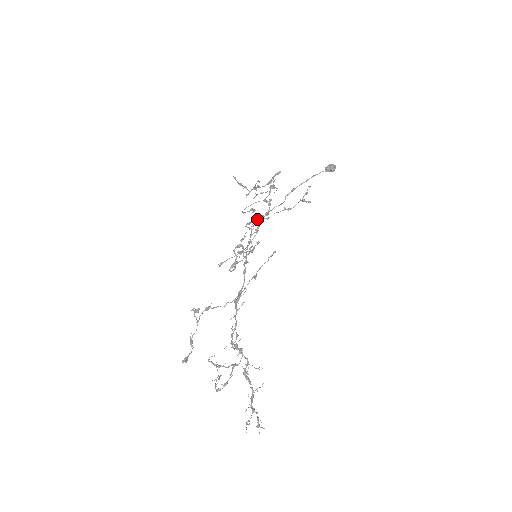
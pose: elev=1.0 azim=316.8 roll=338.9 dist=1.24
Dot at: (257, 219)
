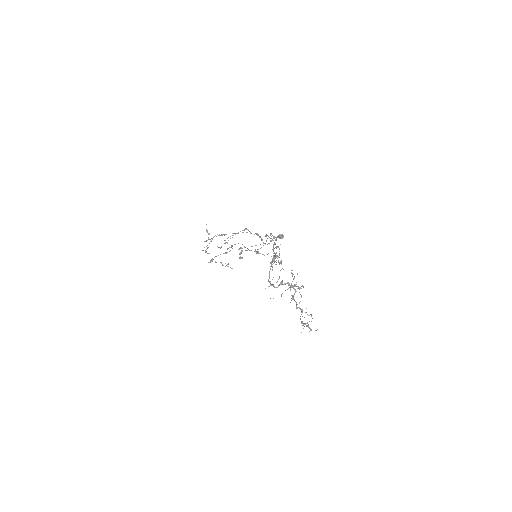
Dot at: (232, 248)
